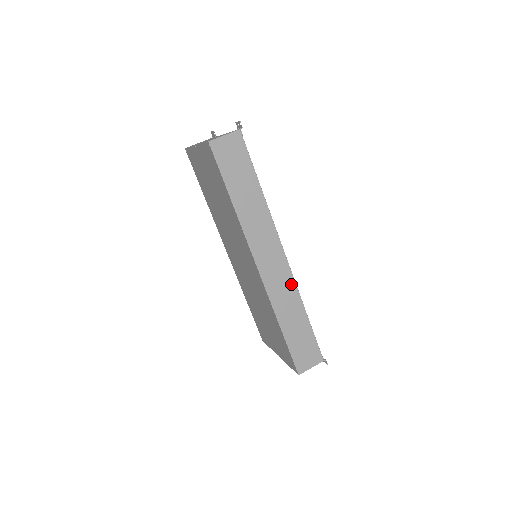
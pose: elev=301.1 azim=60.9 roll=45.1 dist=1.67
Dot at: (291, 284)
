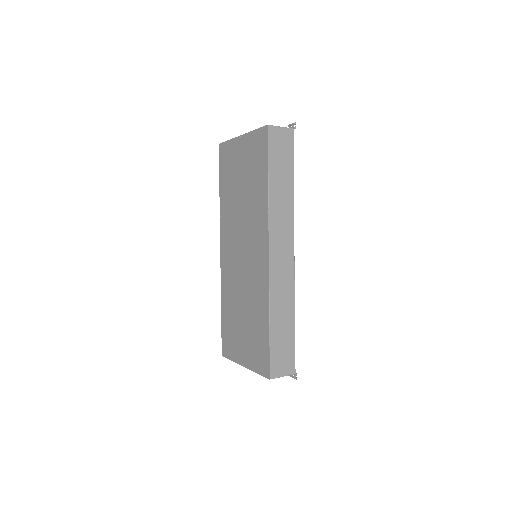
Dot at: (291, 283)
